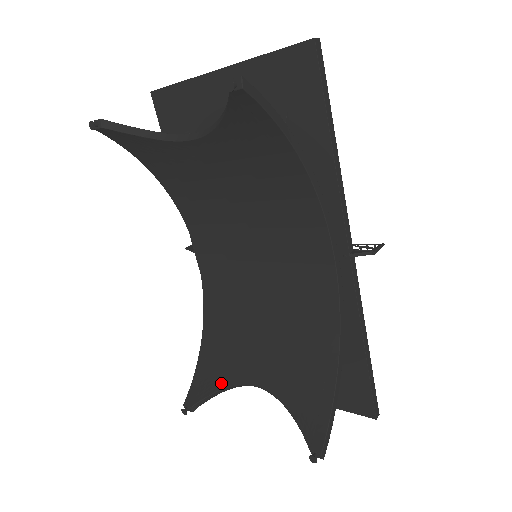
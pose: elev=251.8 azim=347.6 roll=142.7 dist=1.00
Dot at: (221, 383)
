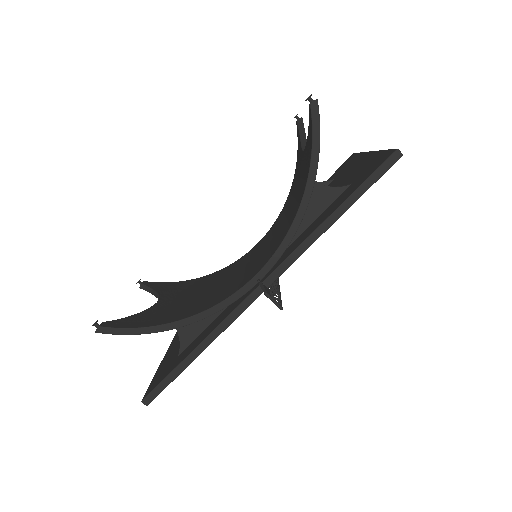
Dot at: (161, 291)
